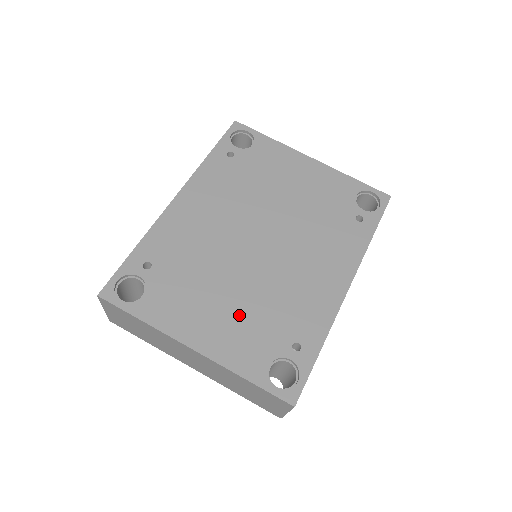
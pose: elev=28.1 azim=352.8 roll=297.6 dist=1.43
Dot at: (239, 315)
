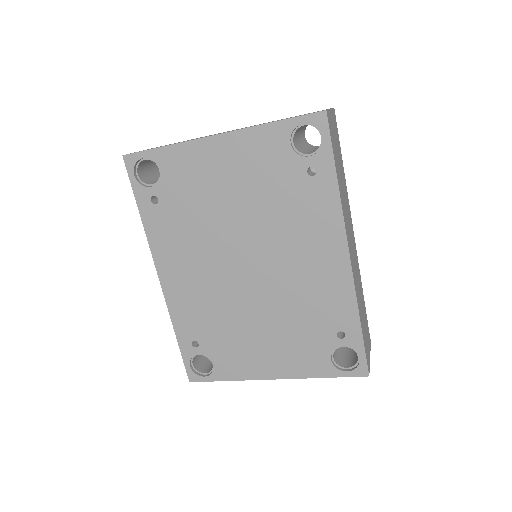
Dot at: (282, 338)
